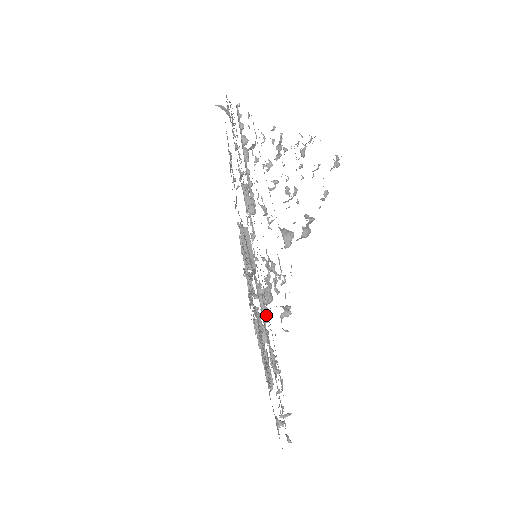
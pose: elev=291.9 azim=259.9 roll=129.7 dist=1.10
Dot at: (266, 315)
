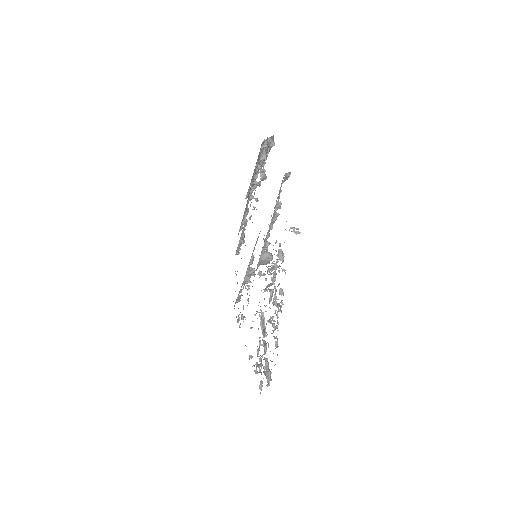
Dot at: occluded
